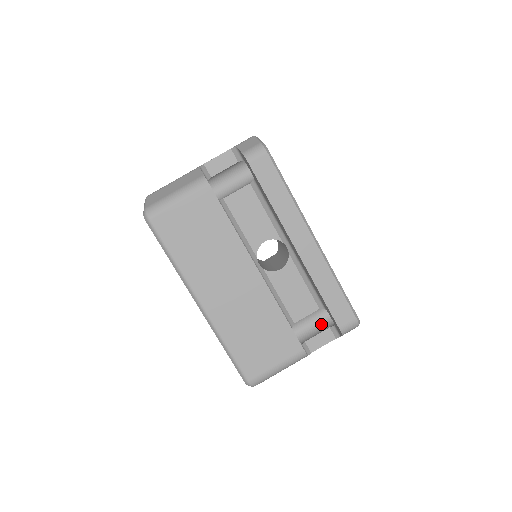
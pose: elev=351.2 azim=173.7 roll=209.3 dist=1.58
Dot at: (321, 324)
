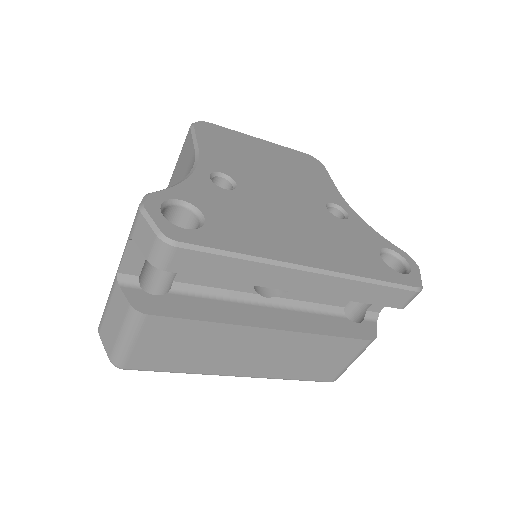
Dot at: occluded
